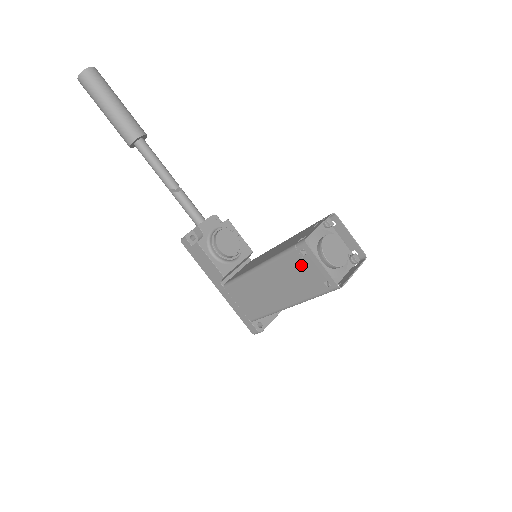
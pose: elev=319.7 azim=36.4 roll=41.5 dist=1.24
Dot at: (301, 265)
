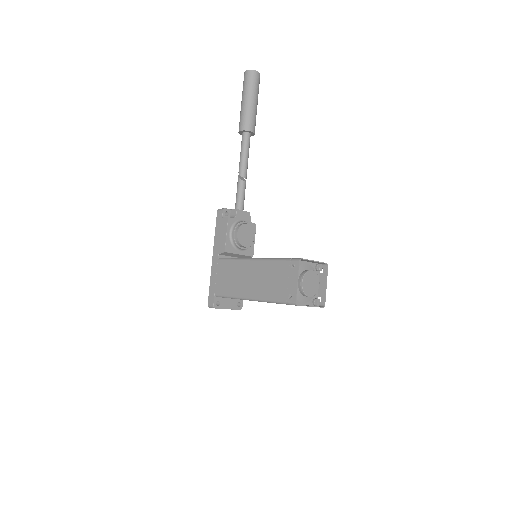
Dot at: (284, 274)
